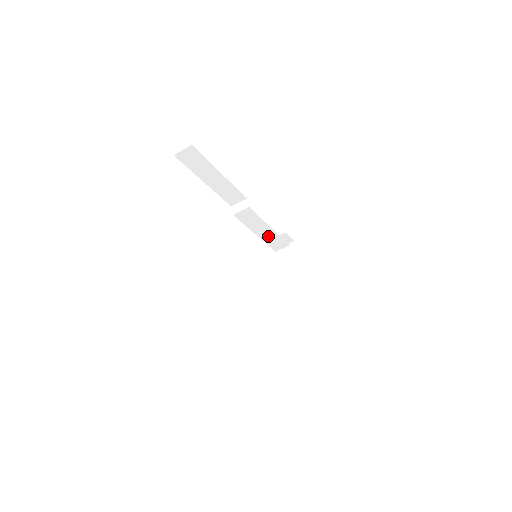
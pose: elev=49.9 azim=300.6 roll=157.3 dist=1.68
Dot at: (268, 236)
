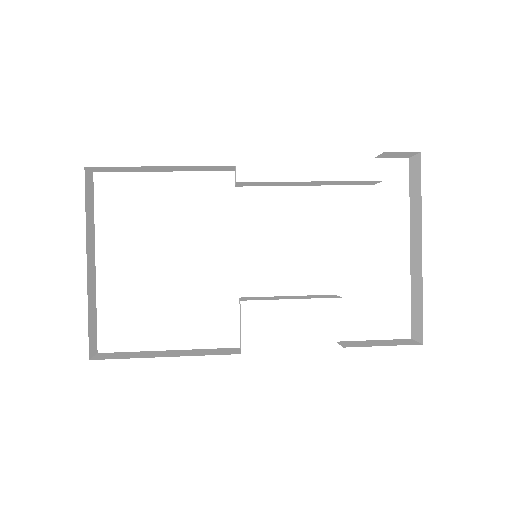
Dot at: (327, 183)
